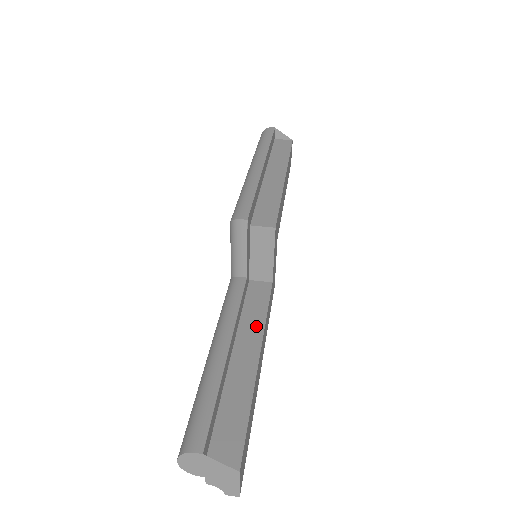
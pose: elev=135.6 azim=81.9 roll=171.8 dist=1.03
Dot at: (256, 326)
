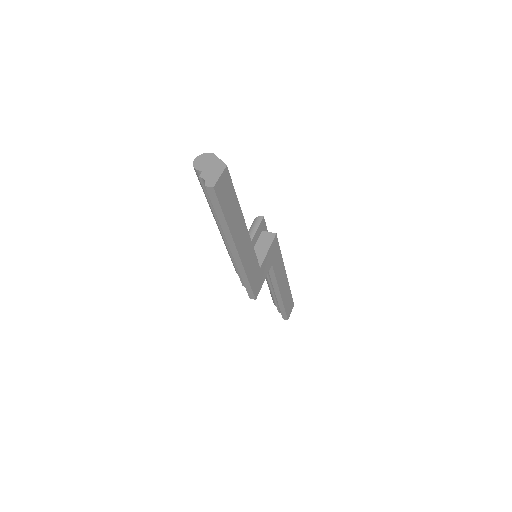
Dot at: occluded
